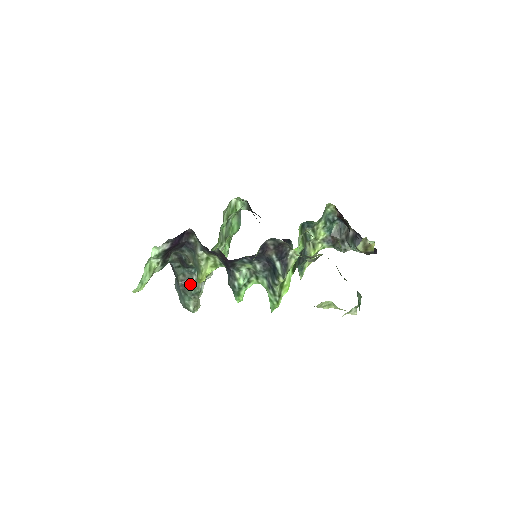
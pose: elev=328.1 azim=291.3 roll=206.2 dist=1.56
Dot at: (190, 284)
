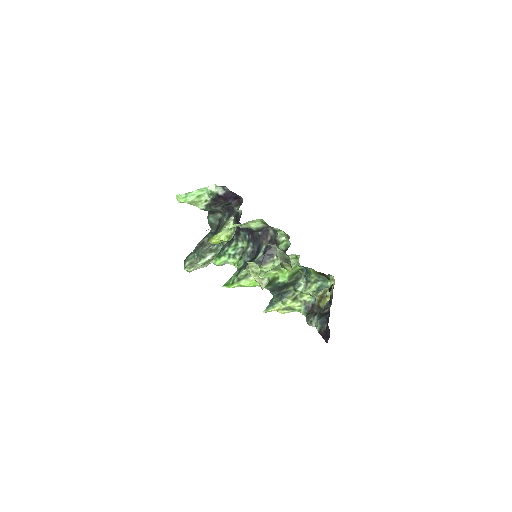
Dot at: (205, 248)
